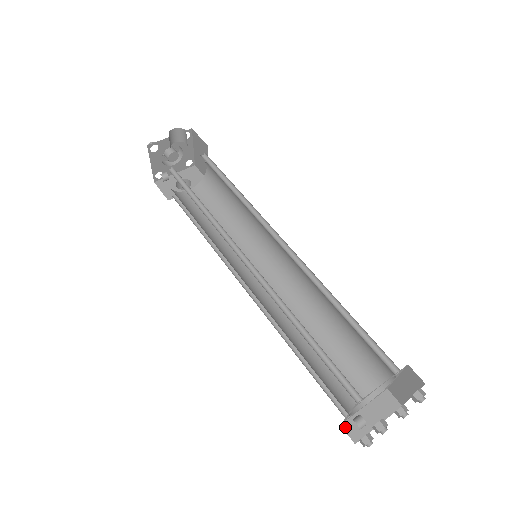
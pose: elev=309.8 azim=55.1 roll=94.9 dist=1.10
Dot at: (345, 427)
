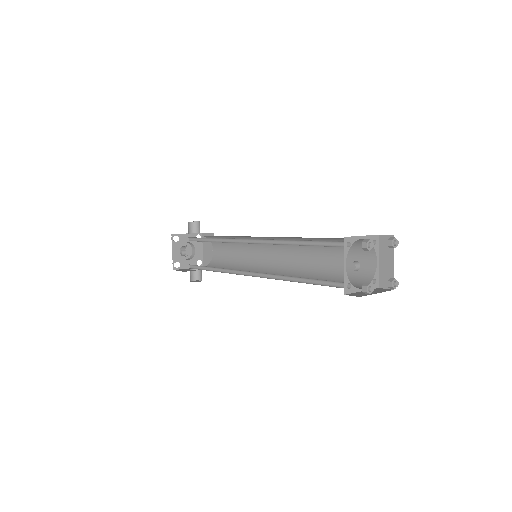
Dot at: (349, 295)
